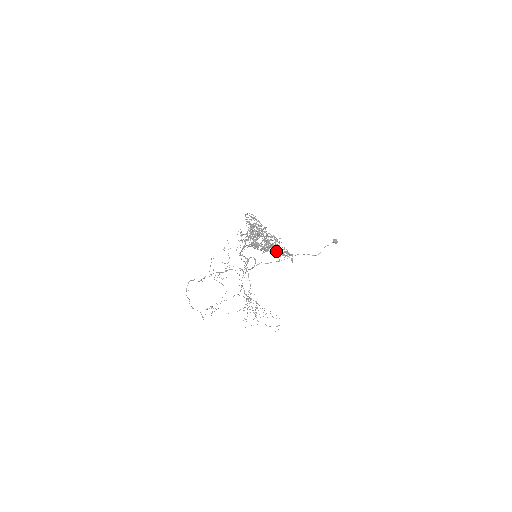
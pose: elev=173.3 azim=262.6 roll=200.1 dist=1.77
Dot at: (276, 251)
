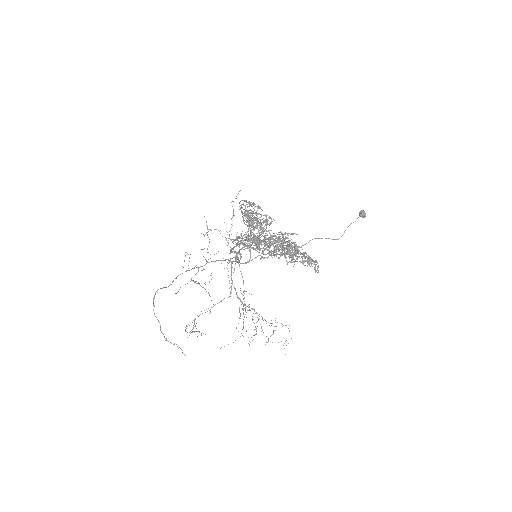
Dot at: (291, 257)
